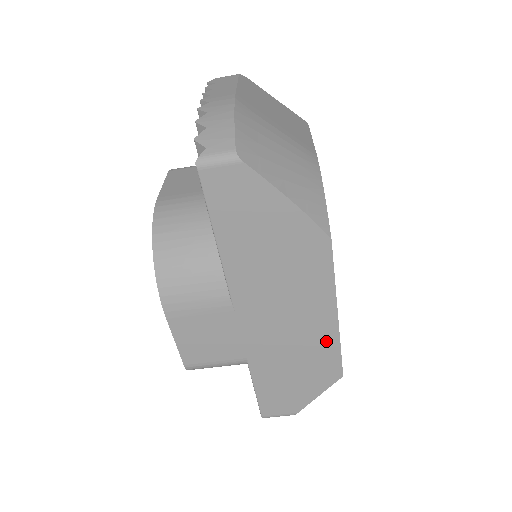
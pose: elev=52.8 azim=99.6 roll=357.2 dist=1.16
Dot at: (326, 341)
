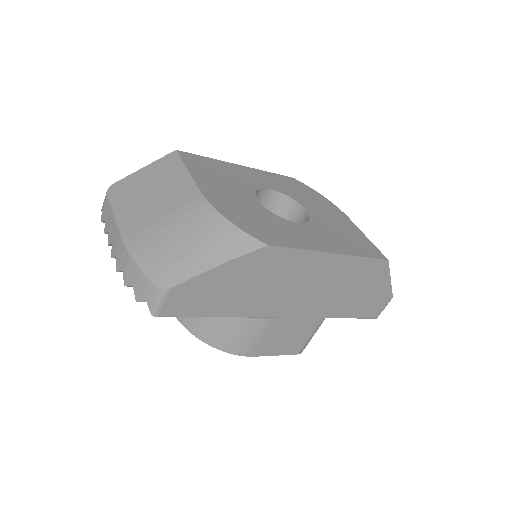
Dot at: (349, 266)
